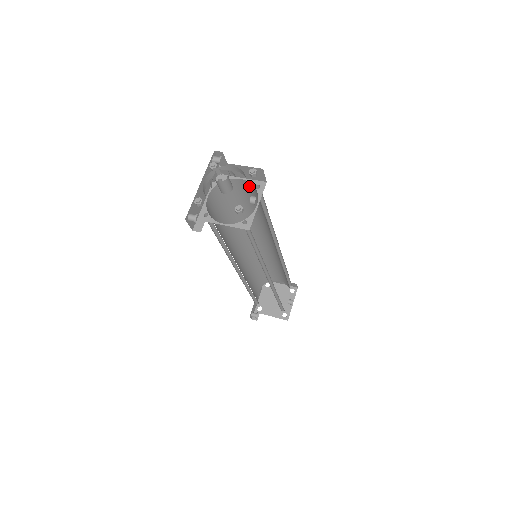
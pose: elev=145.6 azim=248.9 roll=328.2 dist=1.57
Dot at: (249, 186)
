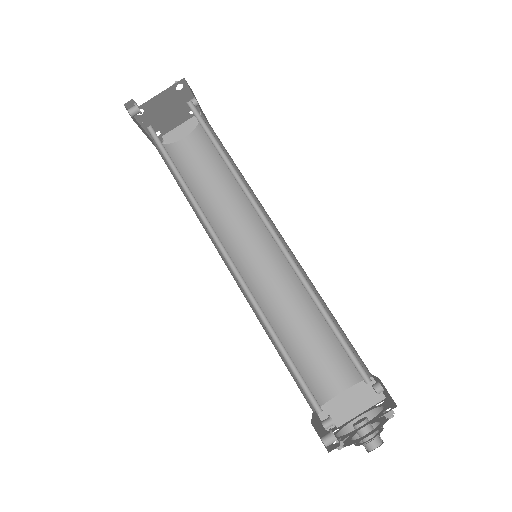
Dot at: occluded
